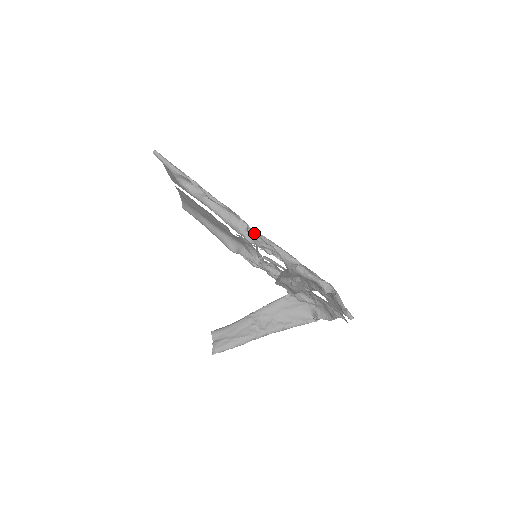
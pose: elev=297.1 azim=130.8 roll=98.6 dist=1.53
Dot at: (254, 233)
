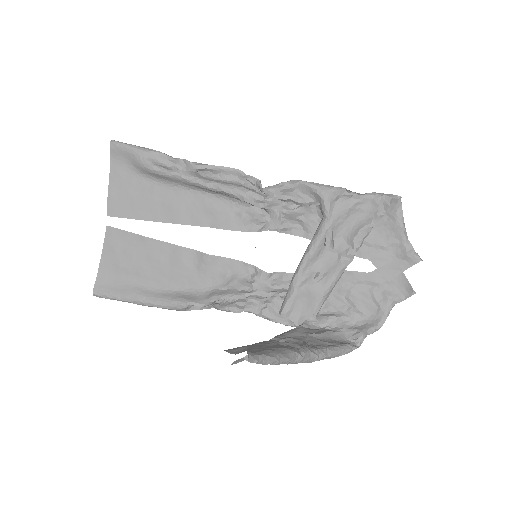
Dot at: (268, 186)
